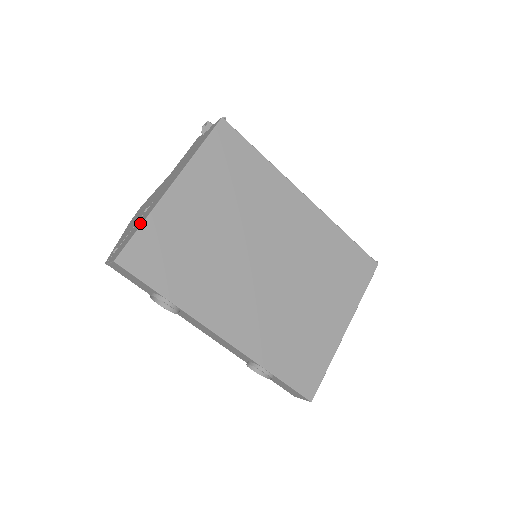
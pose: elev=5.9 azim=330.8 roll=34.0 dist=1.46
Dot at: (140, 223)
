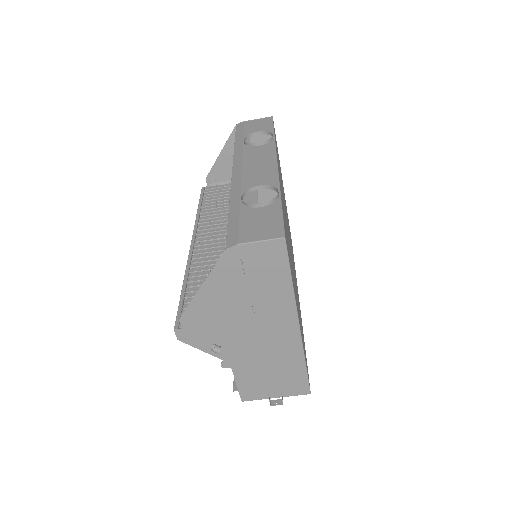
Dot at: occluded
